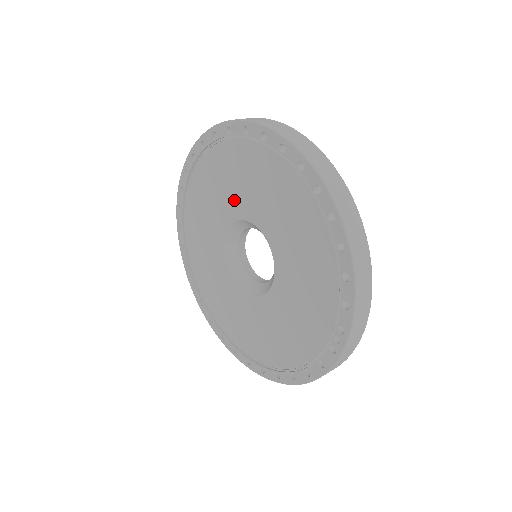
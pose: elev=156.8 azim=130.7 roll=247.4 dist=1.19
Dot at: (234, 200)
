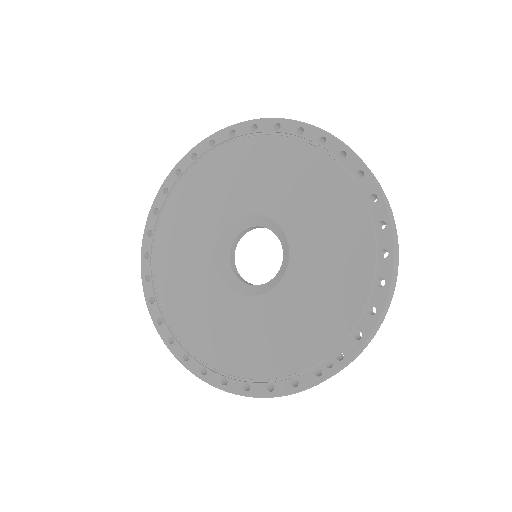
Dot at: (266, 194)
